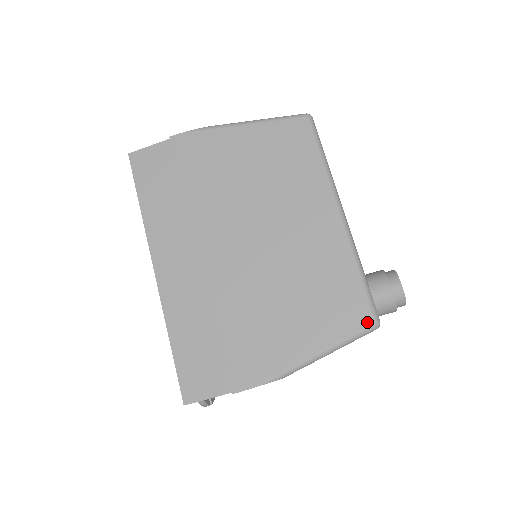
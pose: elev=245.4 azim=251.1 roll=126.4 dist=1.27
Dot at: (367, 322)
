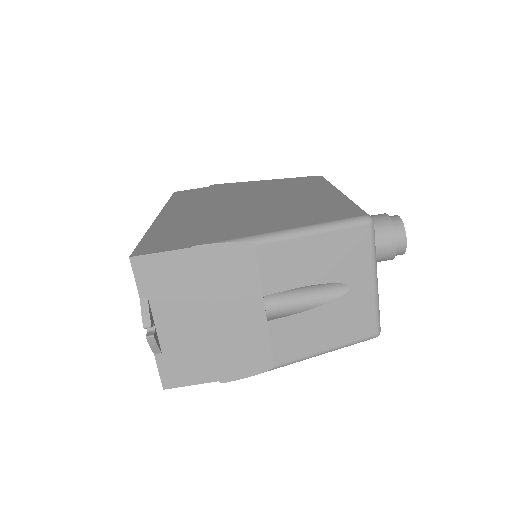
Dot at: (358, 215)
